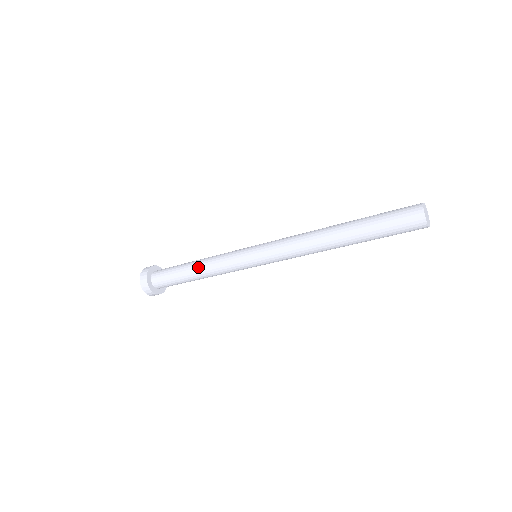
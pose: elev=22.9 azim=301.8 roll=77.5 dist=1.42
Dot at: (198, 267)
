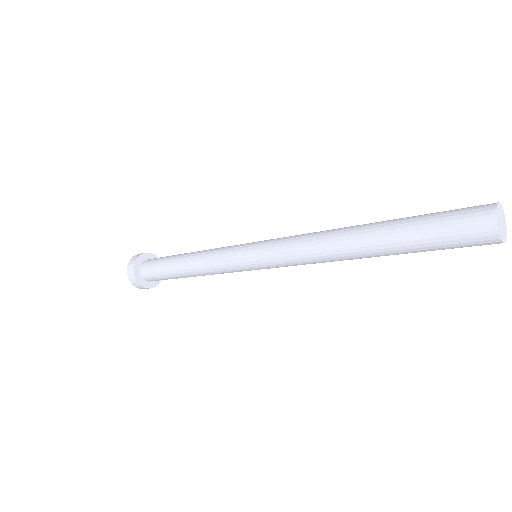
Dot at: (188, 265)
